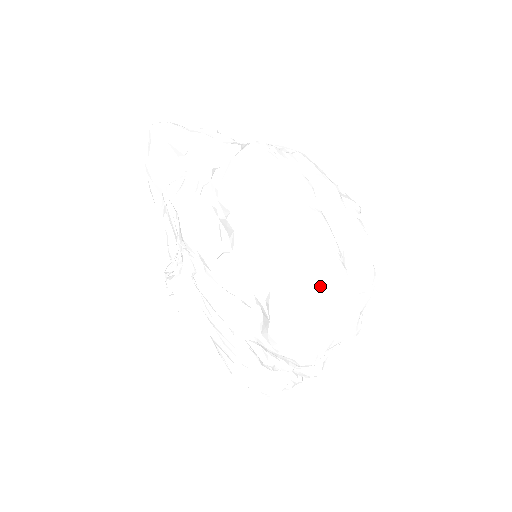
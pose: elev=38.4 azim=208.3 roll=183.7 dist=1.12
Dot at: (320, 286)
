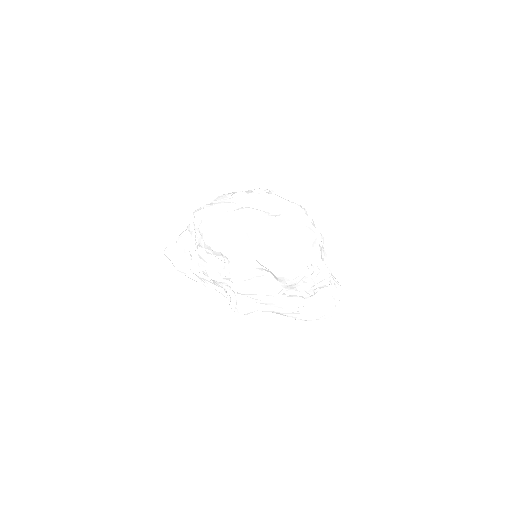
Dot at: (272, 234)
